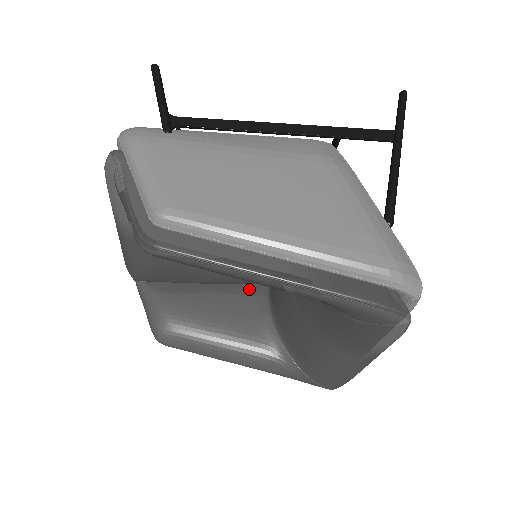
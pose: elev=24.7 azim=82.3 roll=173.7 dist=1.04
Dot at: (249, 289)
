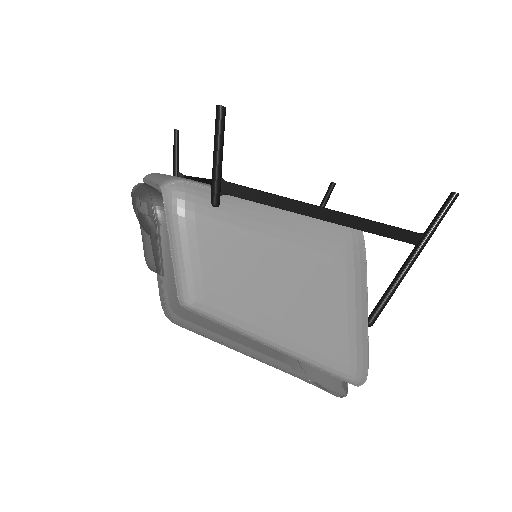
Dot at: occluded
